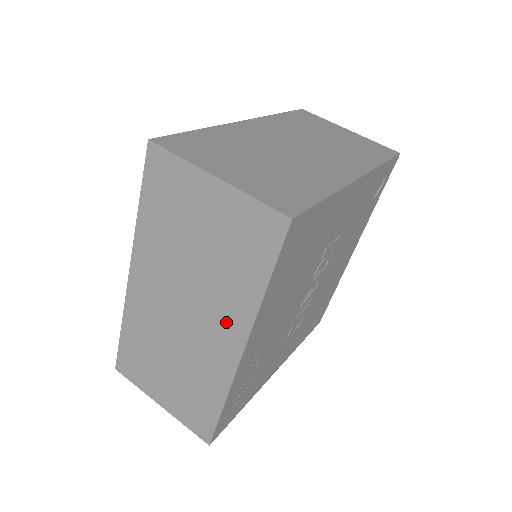
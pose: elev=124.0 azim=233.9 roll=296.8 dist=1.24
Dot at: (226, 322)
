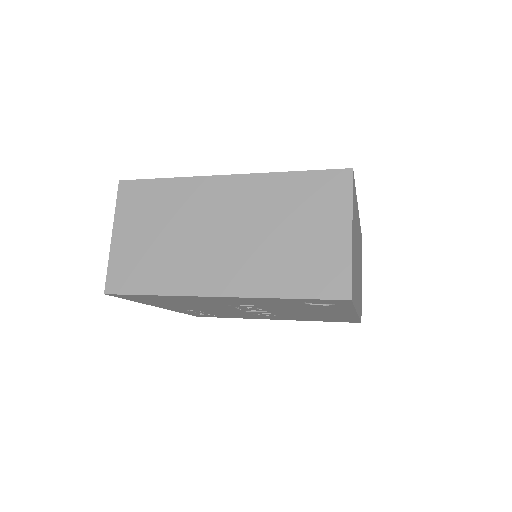
Dot at: occluded
